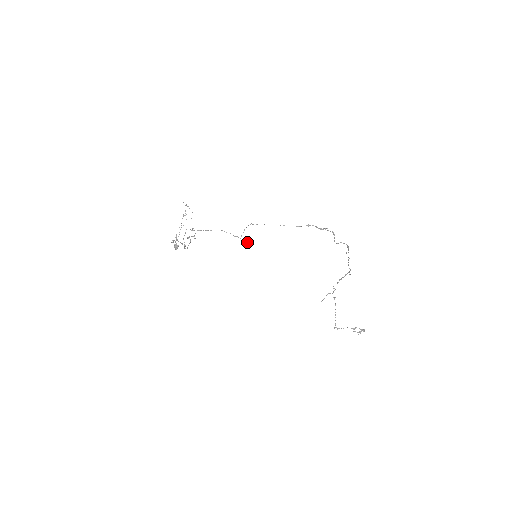
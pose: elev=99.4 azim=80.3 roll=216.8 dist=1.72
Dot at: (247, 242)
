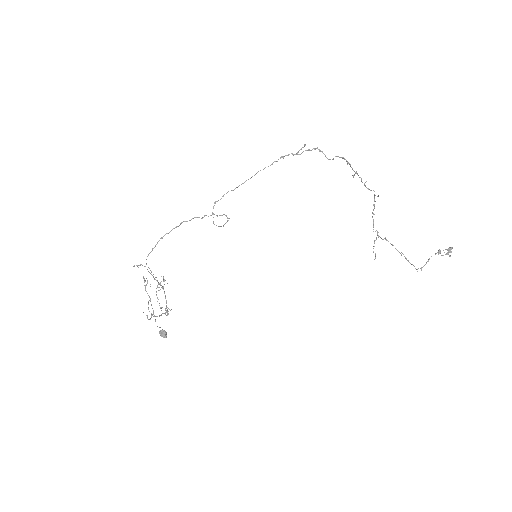
Dot at: occluded
